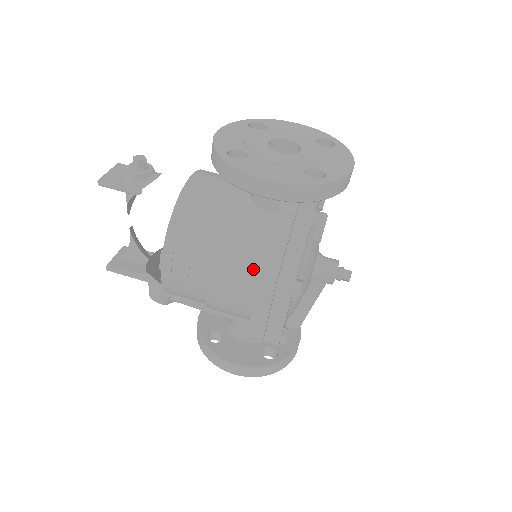
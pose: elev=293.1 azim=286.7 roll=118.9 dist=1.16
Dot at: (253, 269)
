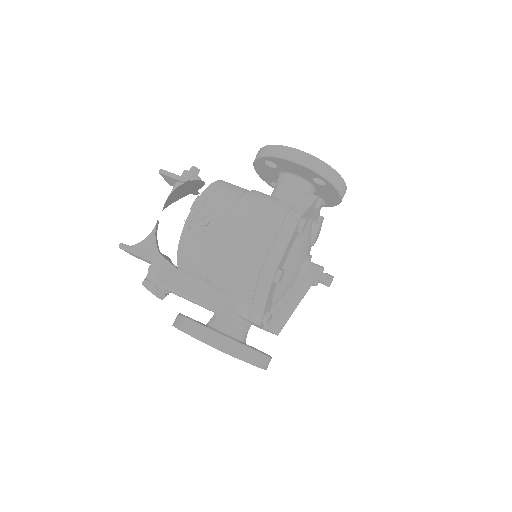
Dot at: (268, 216)
